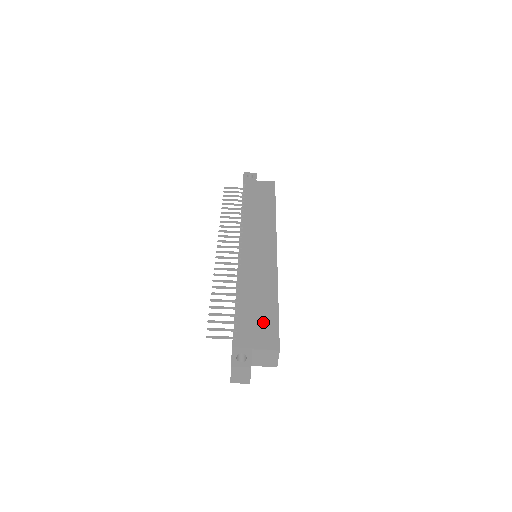
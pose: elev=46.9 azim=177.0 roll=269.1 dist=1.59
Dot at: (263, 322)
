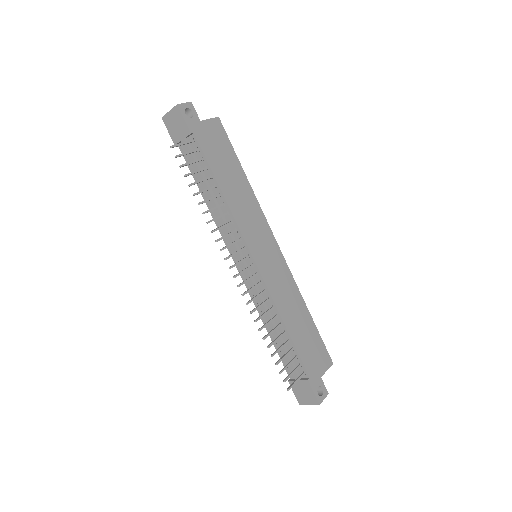
Dot at: (313, 344)
